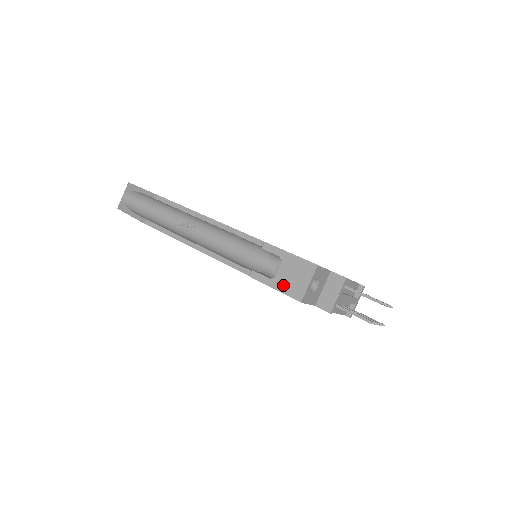
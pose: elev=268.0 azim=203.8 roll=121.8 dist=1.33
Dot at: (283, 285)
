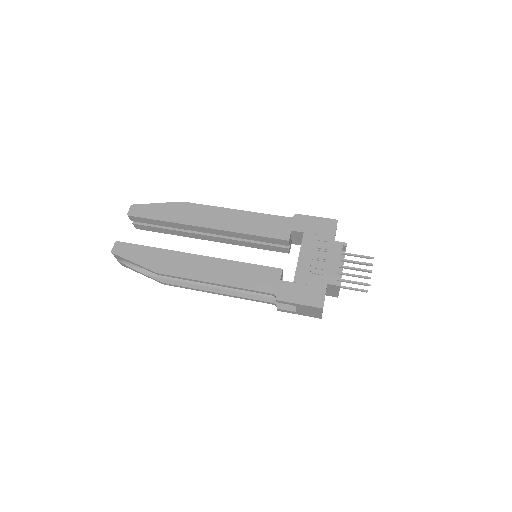
Dot at: (304, 314)
